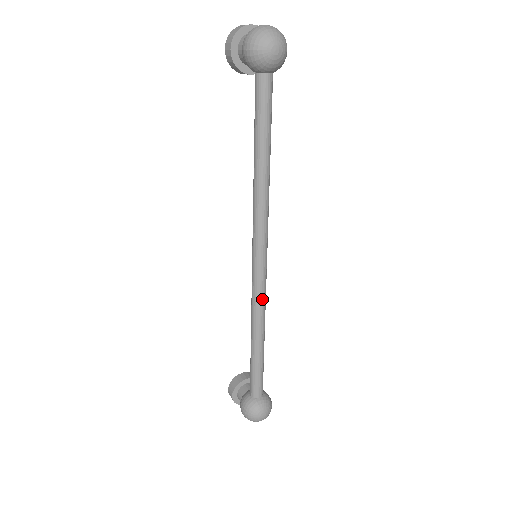
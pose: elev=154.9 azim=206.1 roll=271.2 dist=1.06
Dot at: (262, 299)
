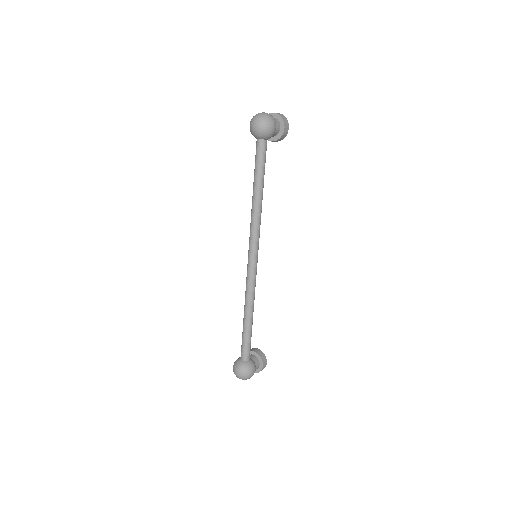
Dot at: (249, 285)
